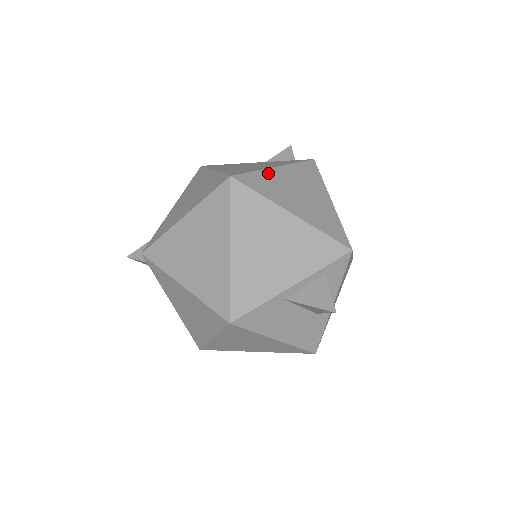
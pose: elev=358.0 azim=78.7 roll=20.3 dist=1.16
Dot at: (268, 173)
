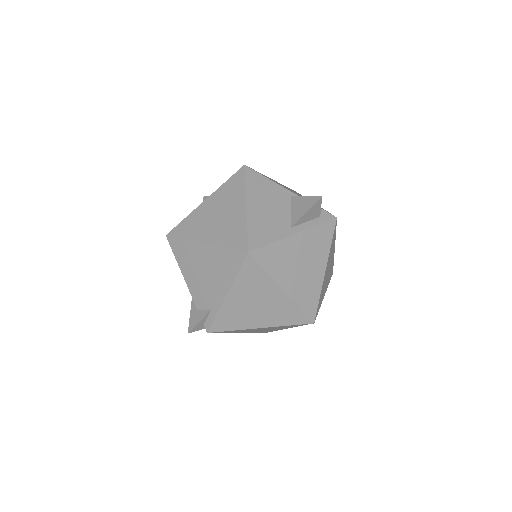
Dot at: (323, 285)
